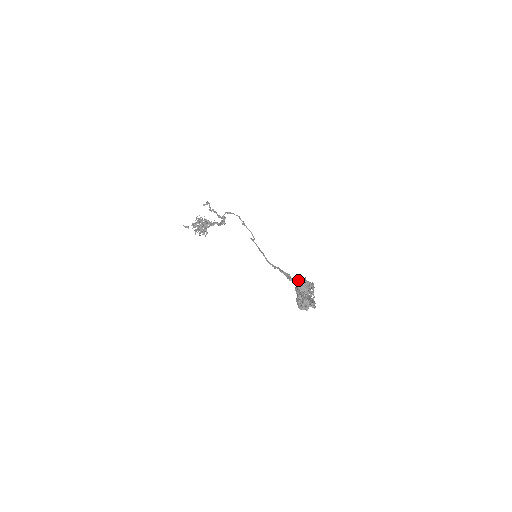
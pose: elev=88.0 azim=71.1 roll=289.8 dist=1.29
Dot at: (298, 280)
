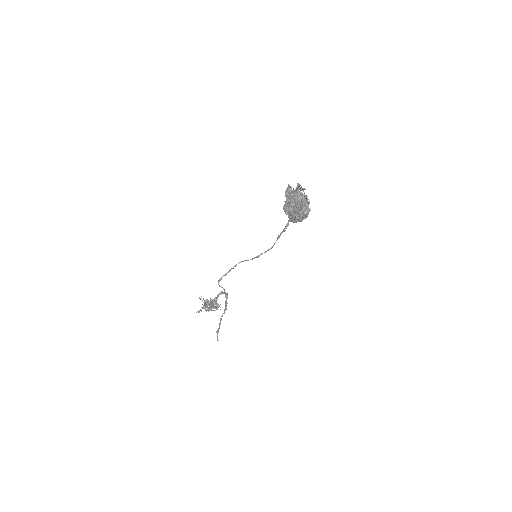
Dot at: (286, 211)
